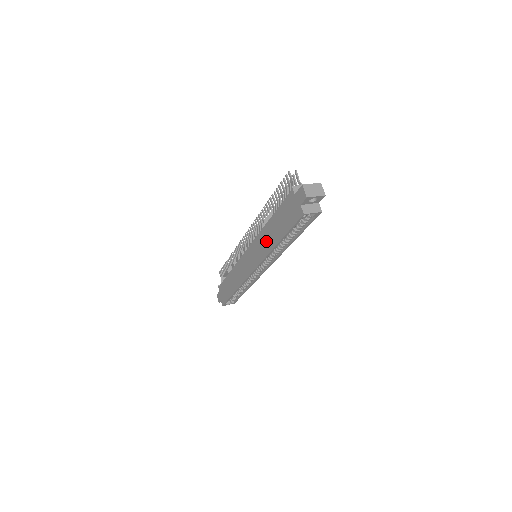
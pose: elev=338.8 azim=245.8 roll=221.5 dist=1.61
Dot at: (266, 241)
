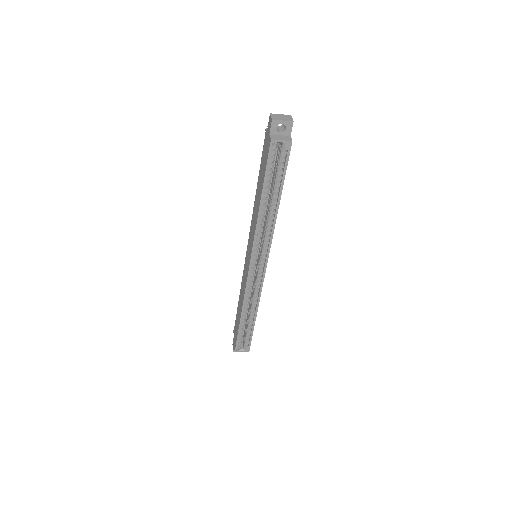
Dot at: (255, 215)
